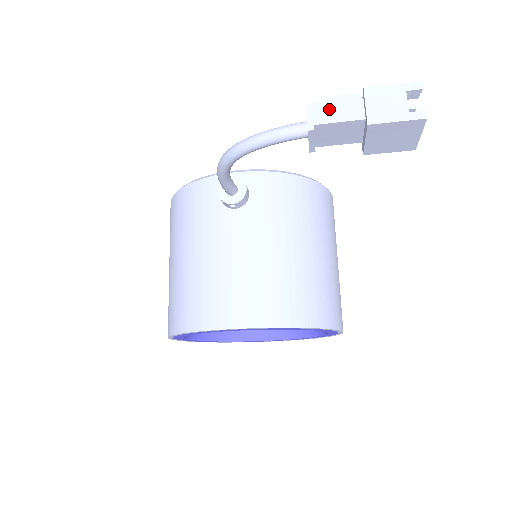
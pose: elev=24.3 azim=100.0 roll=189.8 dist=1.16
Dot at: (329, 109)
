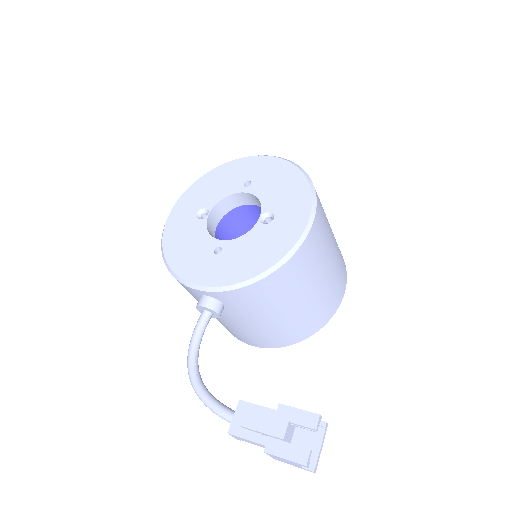
Dot at: (245, 440)
